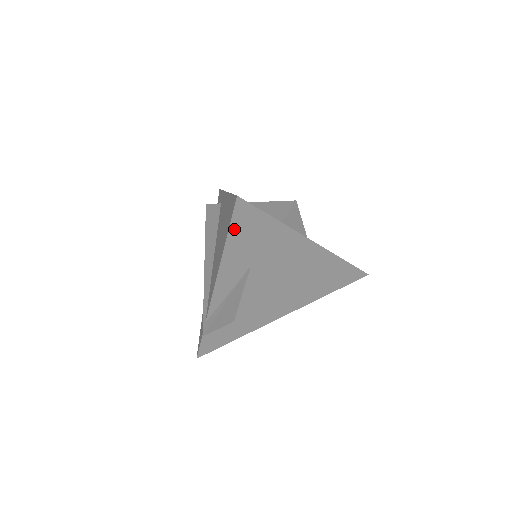
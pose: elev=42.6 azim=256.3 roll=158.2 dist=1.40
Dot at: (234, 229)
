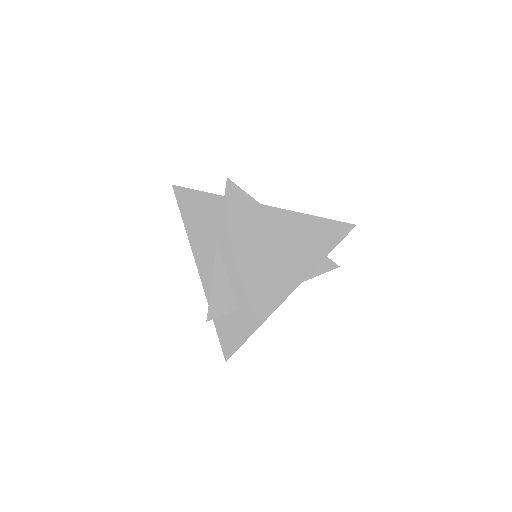
Dot at: (185, 212)
